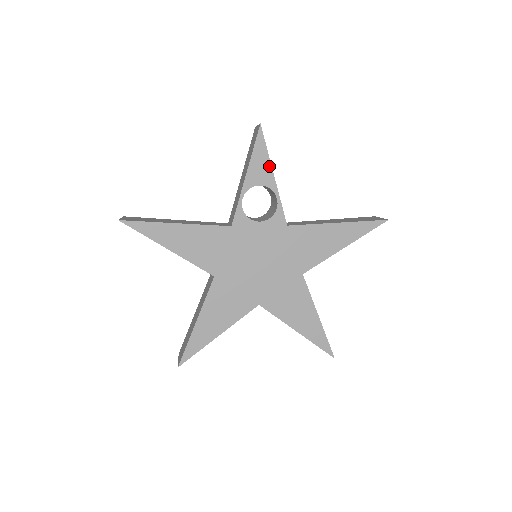
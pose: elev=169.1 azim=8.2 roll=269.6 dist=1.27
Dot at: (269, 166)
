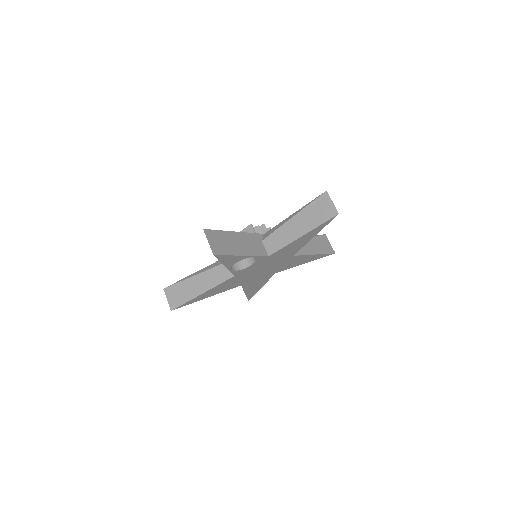
Dot at: (236, 257)
